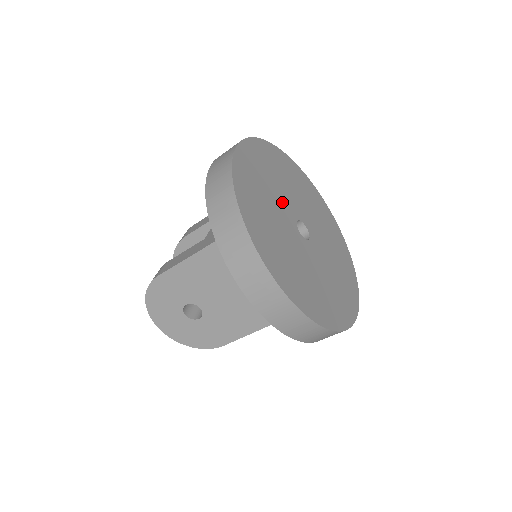
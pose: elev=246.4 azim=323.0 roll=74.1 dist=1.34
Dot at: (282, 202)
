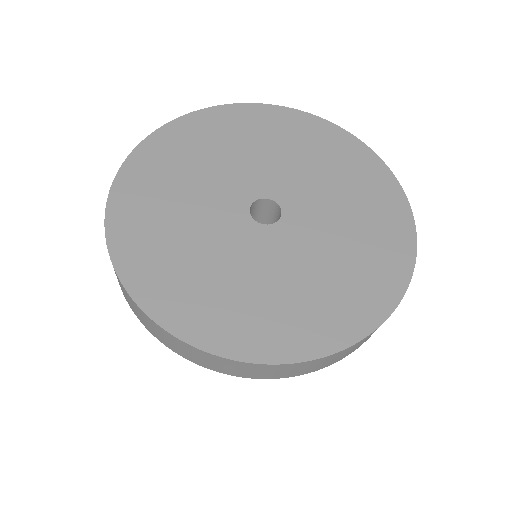
Dot at: (214, 199)
